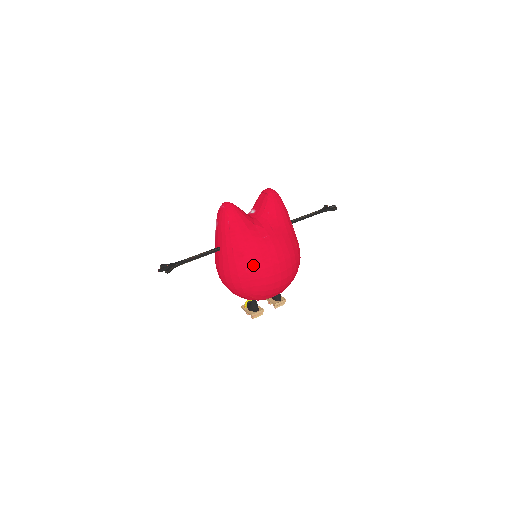
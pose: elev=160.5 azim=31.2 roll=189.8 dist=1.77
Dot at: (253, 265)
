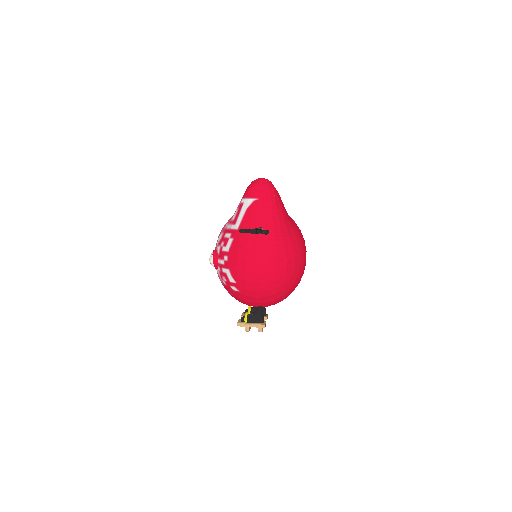
Dot at: (298, 247)
